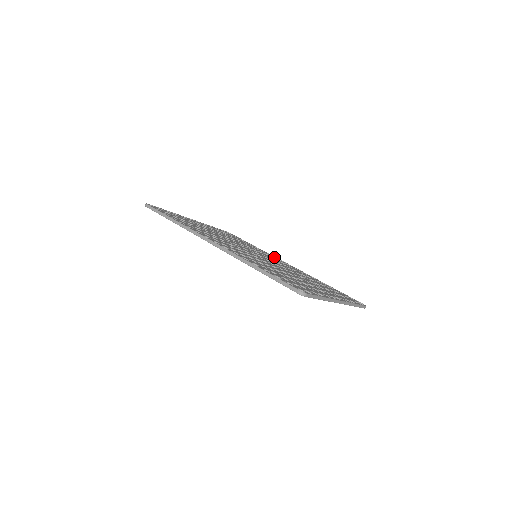
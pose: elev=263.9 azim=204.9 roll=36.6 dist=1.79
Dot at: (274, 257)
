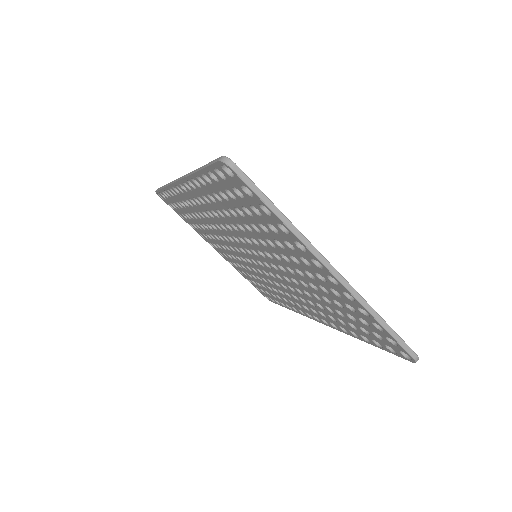
Dot at: occluded
